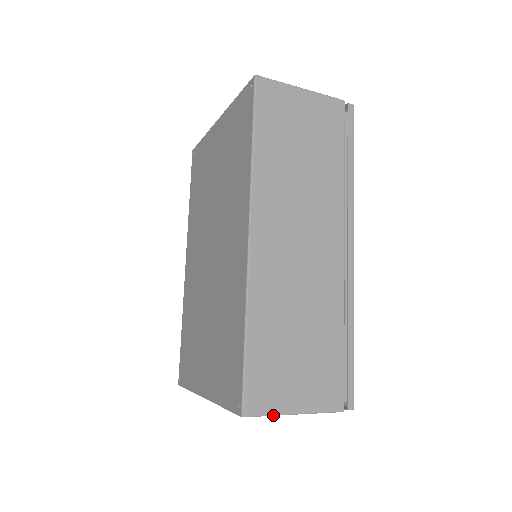
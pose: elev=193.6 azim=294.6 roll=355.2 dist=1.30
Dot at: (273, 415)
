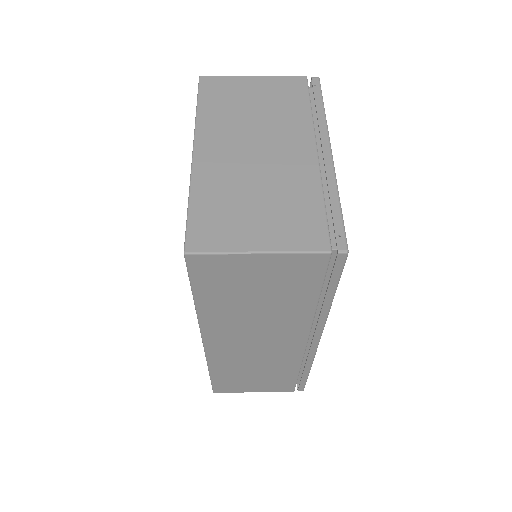
Dot at: (236, 392)
